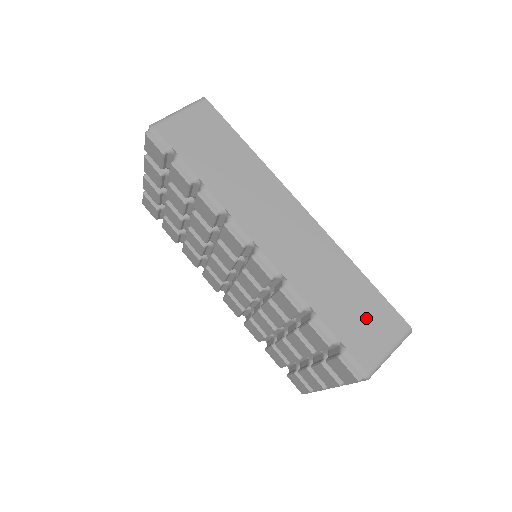
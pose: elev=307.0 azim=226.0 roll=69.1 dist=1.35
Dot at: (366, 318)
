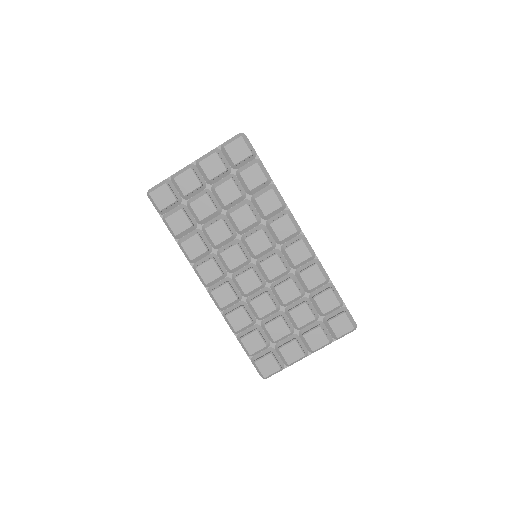
Dot at: occluded
